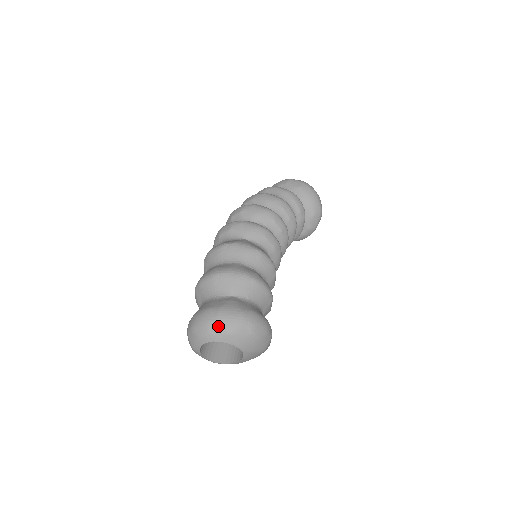
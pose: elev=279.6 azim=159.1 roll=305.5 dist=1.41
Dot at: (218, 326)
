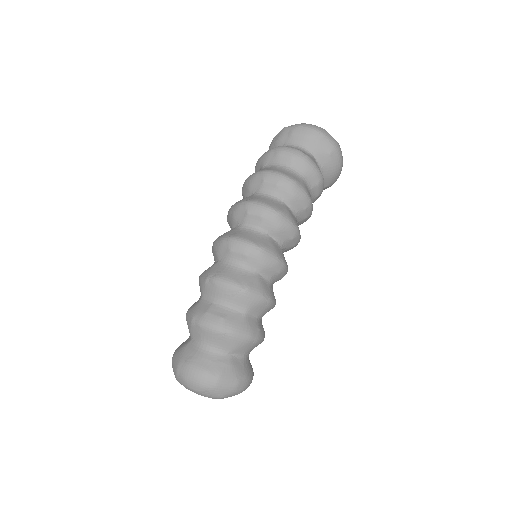
Dot at: (212, 392)
